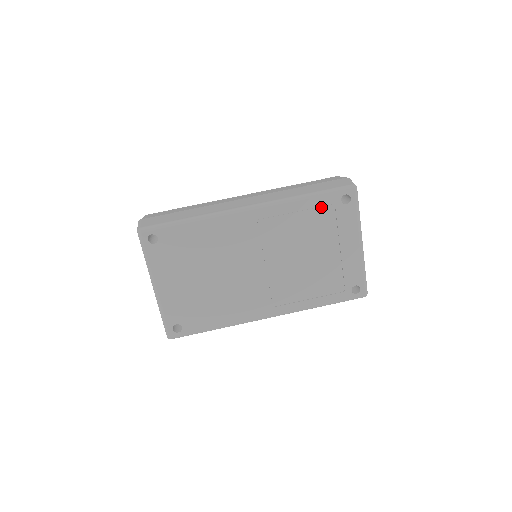
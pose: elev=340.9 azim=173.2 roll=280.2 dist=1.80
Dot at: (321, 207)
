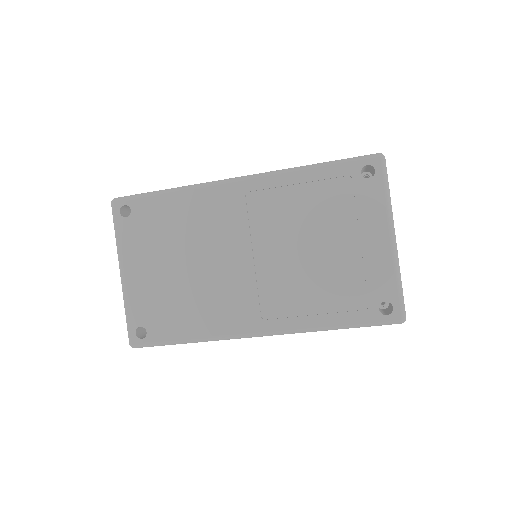
Dot at: (333, 181)
